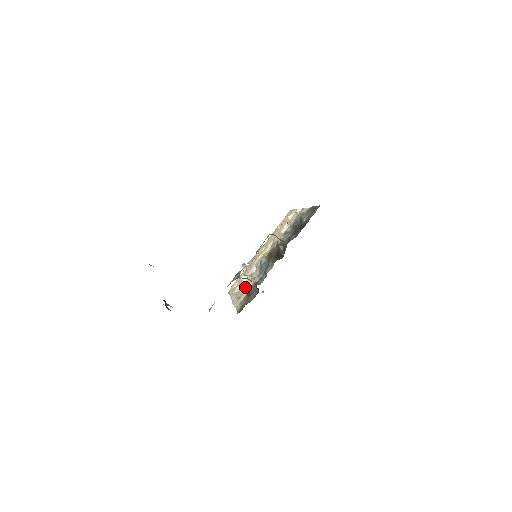
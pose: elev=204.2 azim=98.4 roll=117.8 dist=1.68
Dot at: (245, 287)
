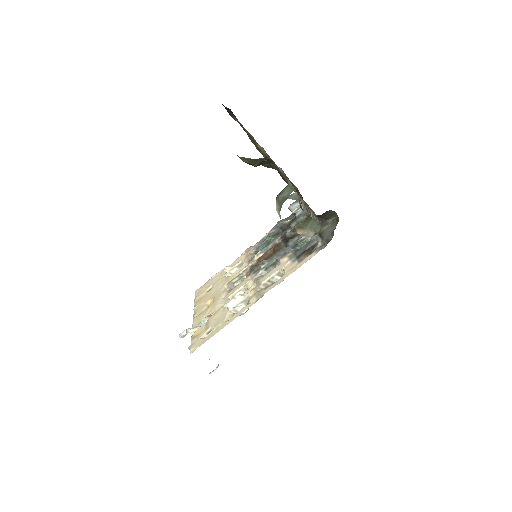
Dot at: (266, 280)
